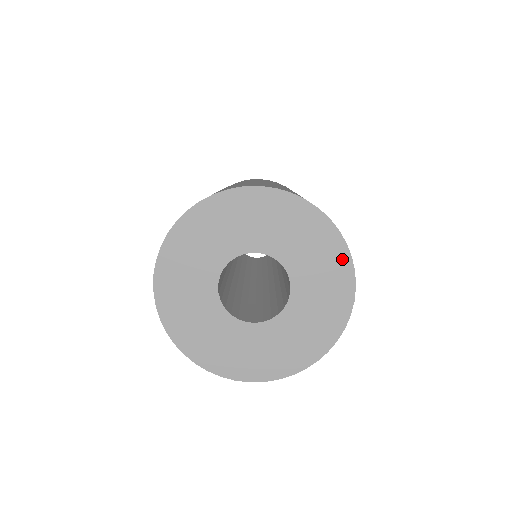
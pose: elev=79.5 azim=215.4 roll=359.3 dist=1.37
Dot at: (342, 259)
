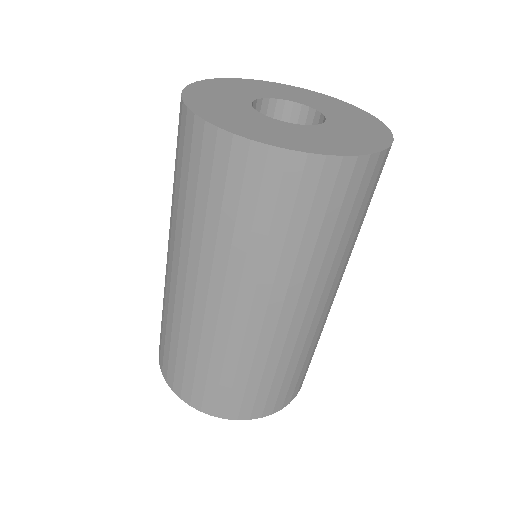
Dot at: (323, 96)
